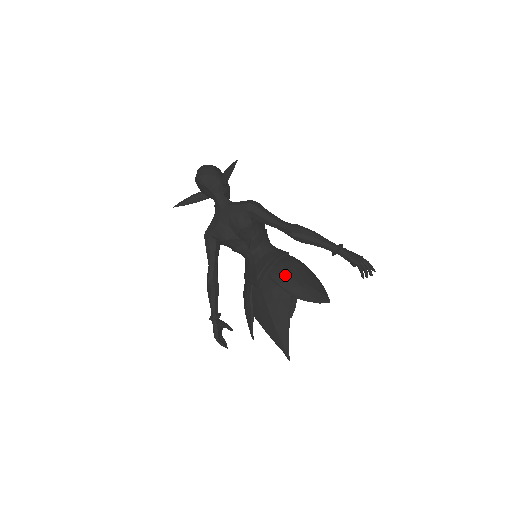
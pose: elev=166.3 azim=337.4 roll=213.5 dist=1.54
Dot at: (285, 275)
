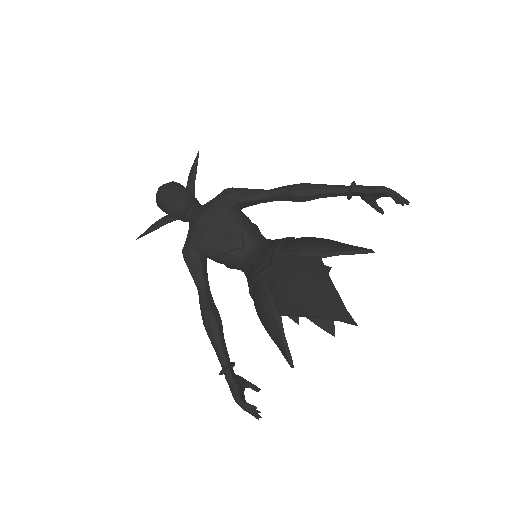
Dot at: (301, 242)
